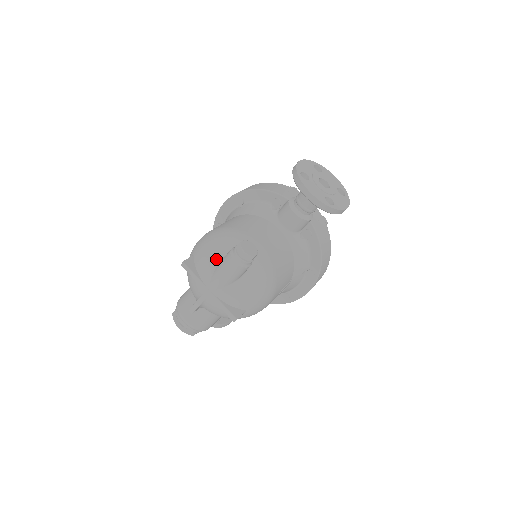
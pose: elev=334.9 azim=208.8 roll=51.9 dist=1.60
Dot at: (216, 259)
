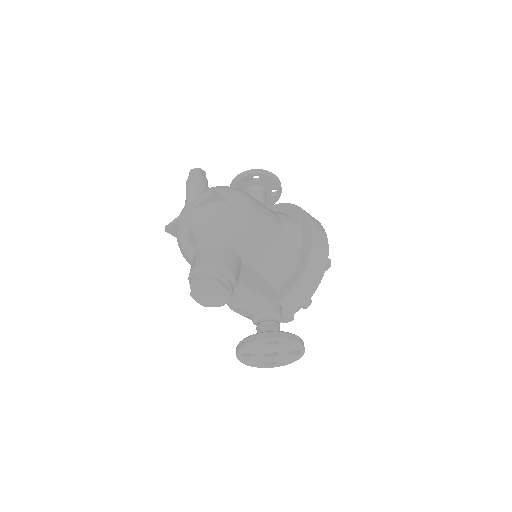
Dot at: occluded
